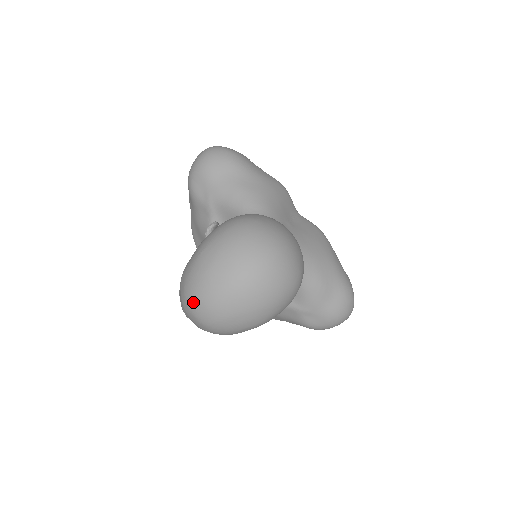
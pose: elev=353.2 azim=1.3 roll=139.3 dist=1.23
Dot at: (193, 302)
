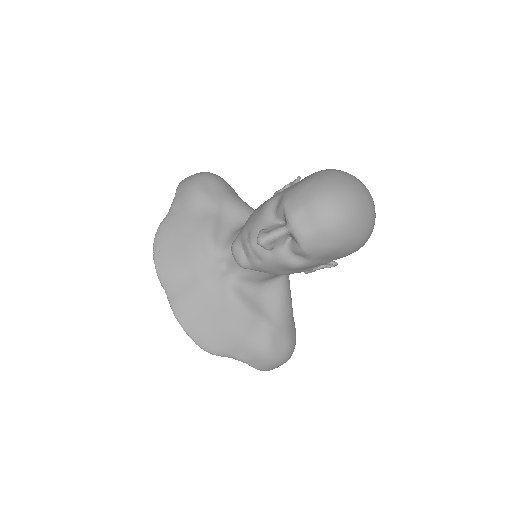
Dot at: (336, 192)
